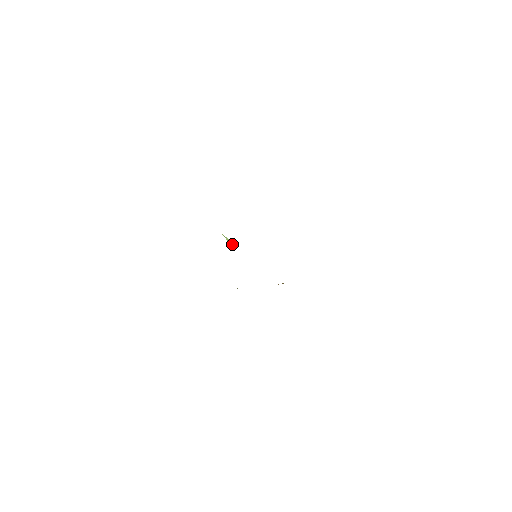
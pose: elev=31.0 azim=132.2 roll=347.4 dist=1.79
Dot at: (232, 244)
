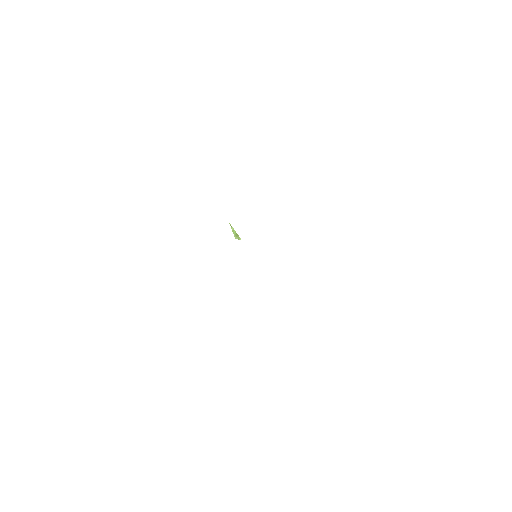
Dot at: (236, 237)
